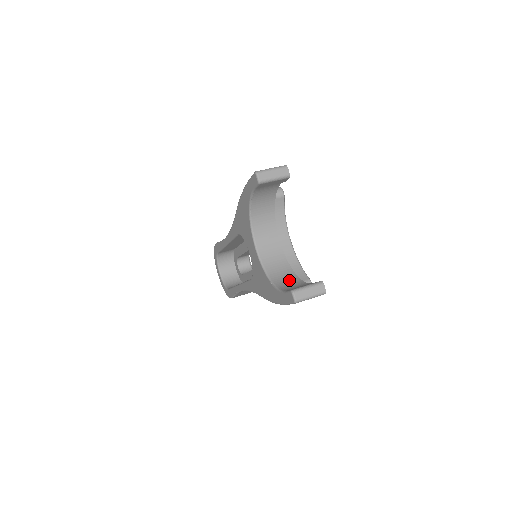
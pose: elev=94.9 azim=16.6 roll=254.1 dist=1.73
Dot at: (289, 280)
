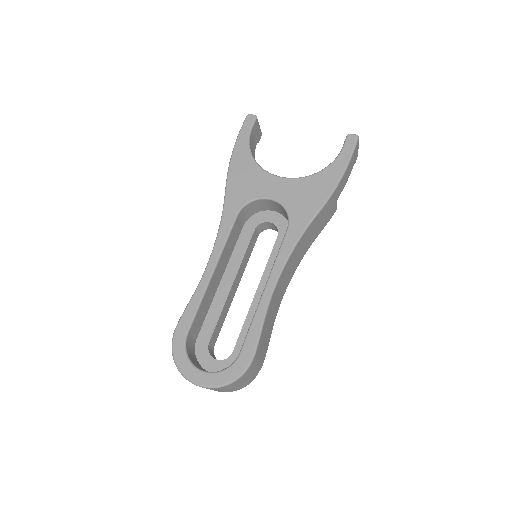
Dot at: occluded
